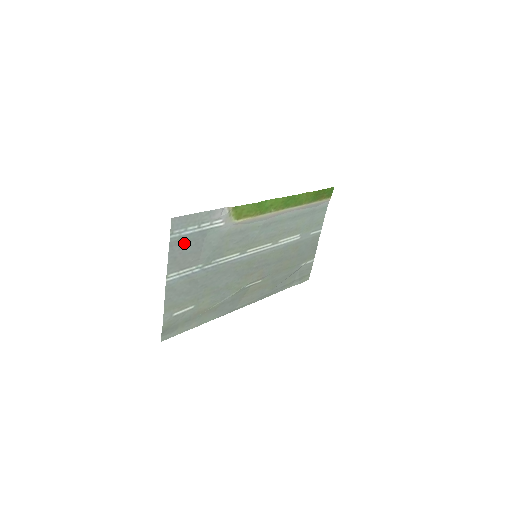
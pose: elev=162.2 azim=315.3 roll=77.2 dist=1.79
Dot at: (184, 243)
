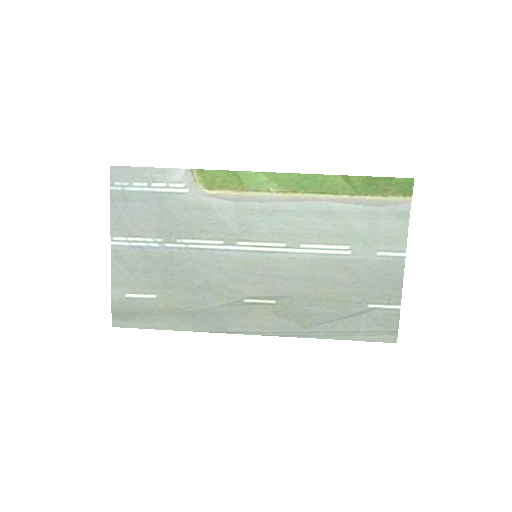
Dot at: (131, 202)
